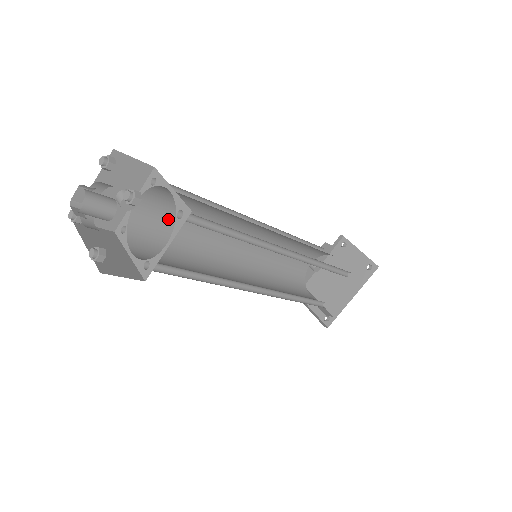
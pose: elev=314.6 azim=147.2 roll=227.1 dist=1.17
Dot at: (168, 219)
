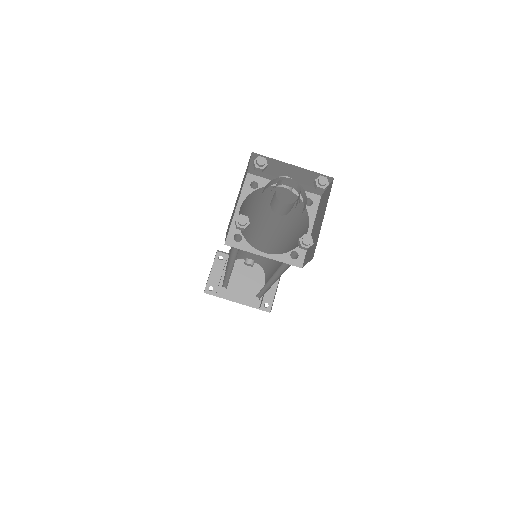
Dot at: occluded
